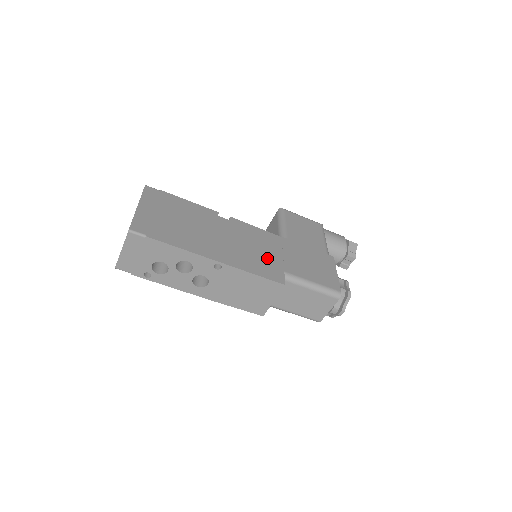
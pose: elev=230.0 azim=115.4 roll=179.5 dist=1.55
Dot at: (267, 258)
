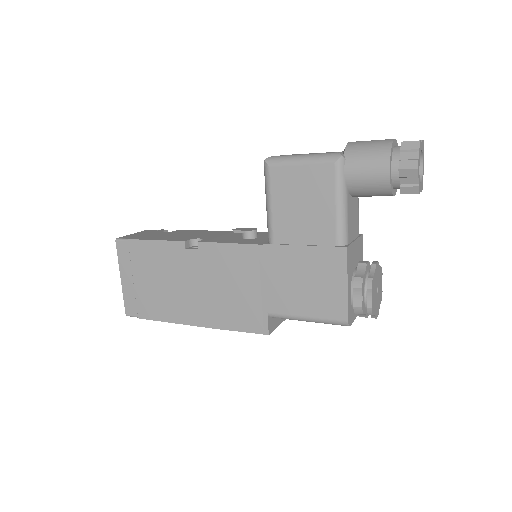
Dot at: (246, 298)
